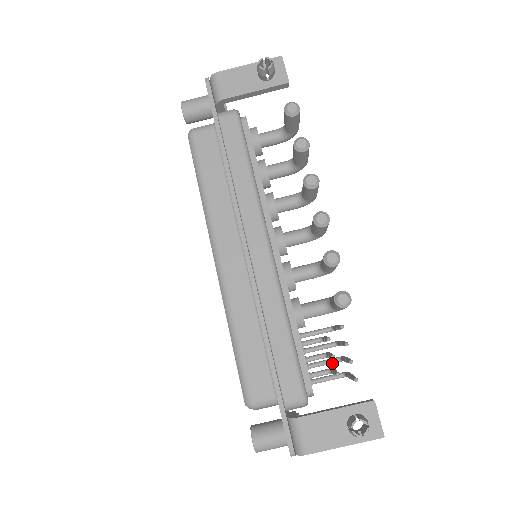
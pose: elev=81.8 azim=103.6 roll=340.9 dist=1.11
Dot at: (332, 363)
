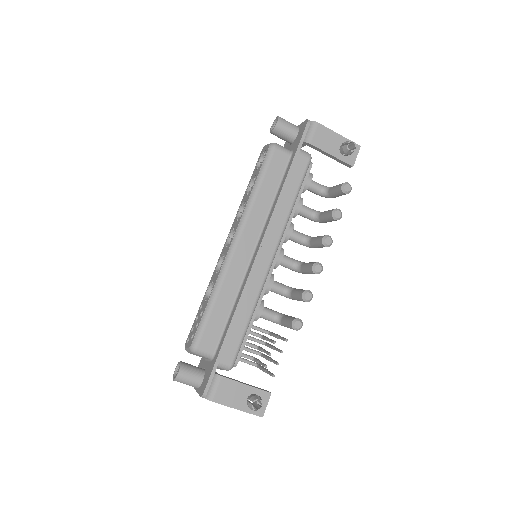
Dot at: (254, 353)
